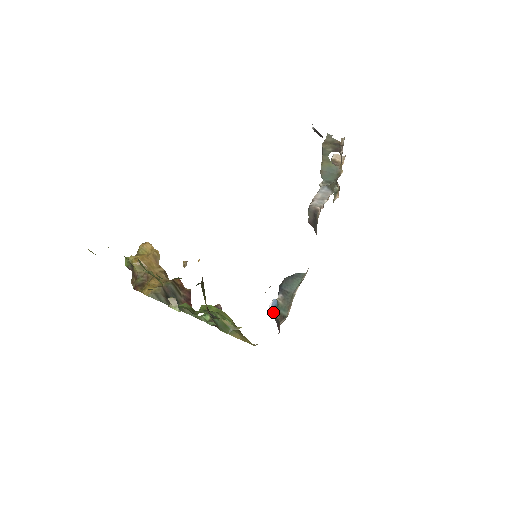
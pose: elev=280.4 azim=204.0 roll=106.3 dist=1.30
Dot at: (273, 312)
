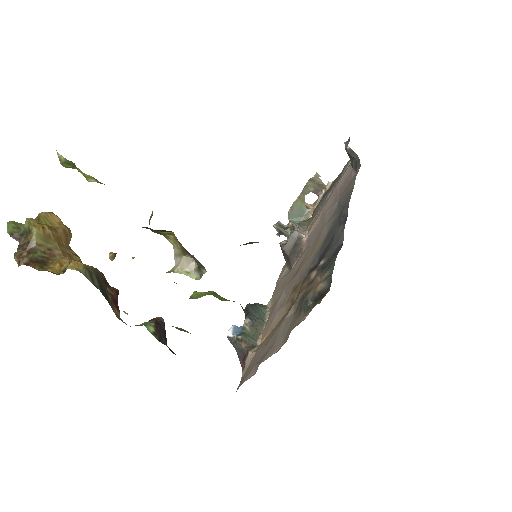
Dot at: (238, 339)
